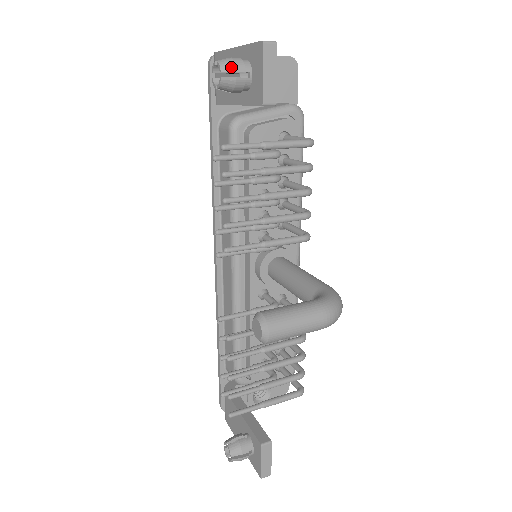
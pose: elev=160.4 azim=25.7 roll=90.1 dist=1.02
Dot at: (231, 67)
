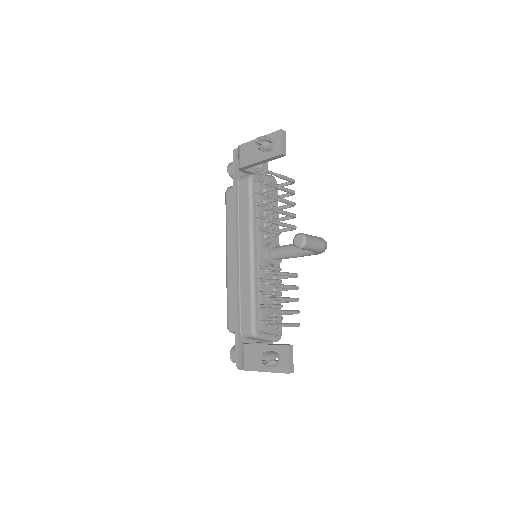
Dot at: (267, 138)
